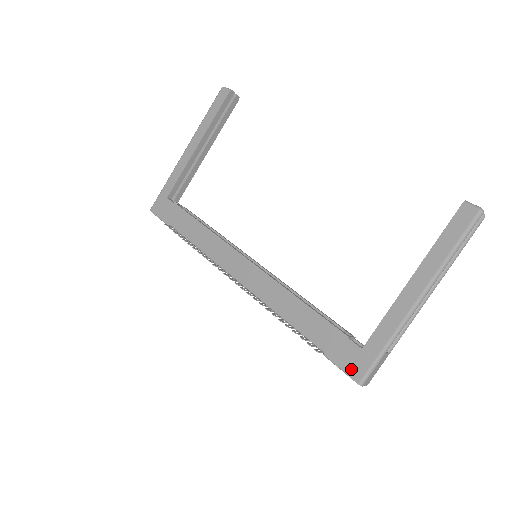
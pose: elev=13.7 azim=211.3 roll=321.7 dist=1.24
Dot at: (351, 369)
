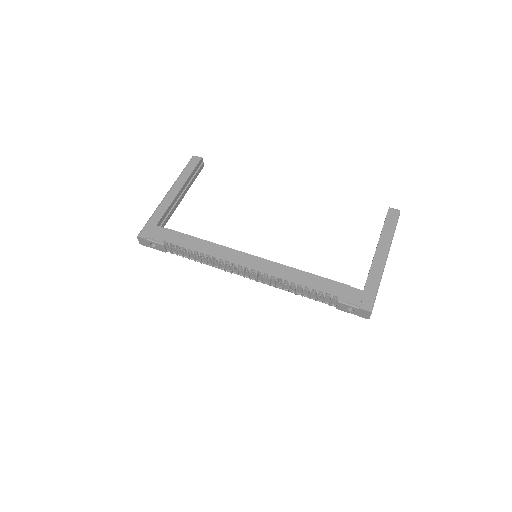
Dot at: (361, 304)
